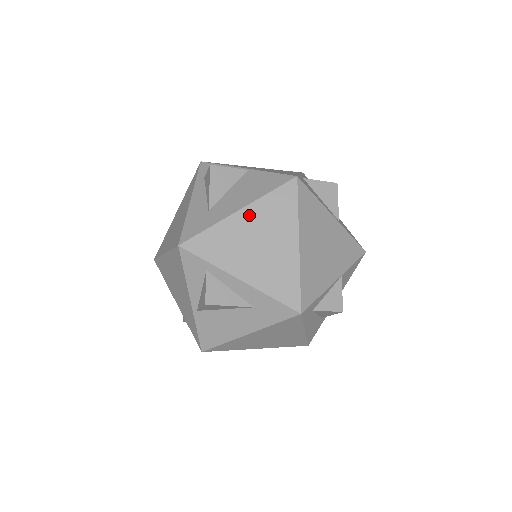
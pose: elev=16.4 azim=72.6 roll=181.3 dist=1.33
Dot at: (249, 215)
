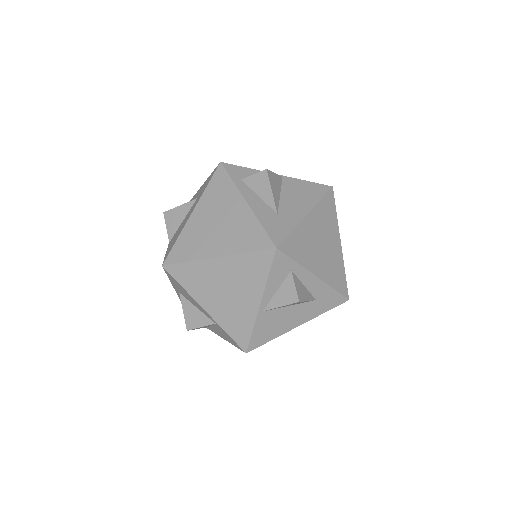
Dot at: (313, 219)
